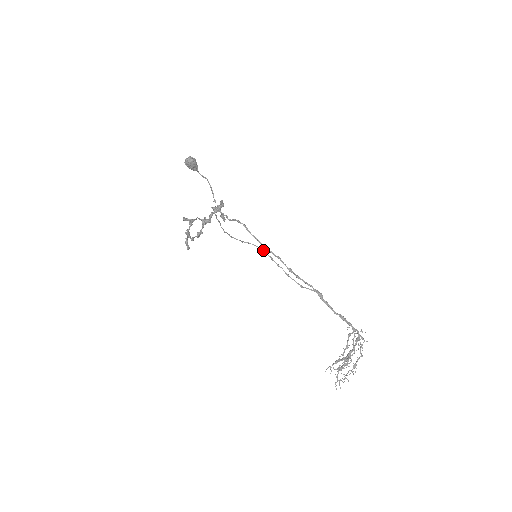
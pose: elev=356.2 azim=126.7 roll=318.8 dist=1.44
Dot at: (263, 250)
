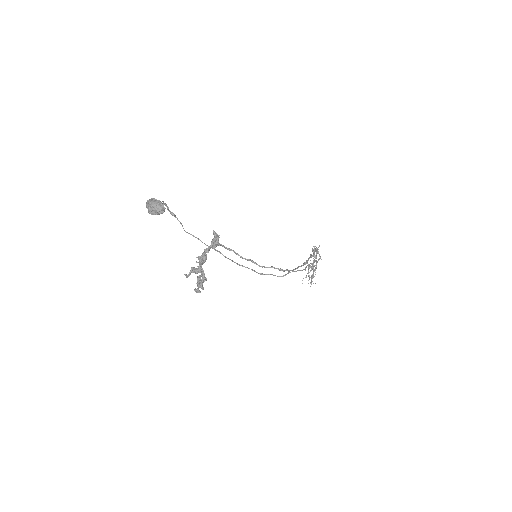
Dot at: (294, 271)
